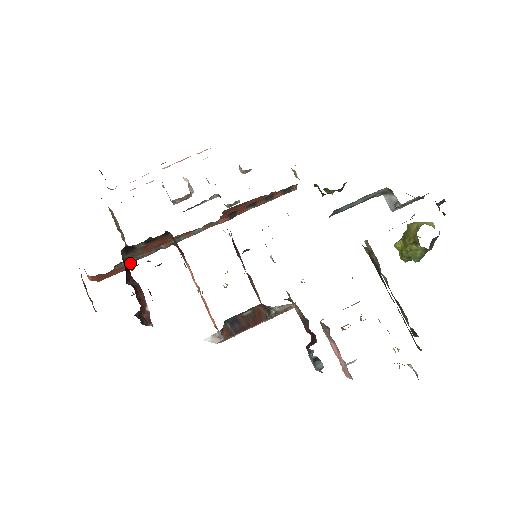
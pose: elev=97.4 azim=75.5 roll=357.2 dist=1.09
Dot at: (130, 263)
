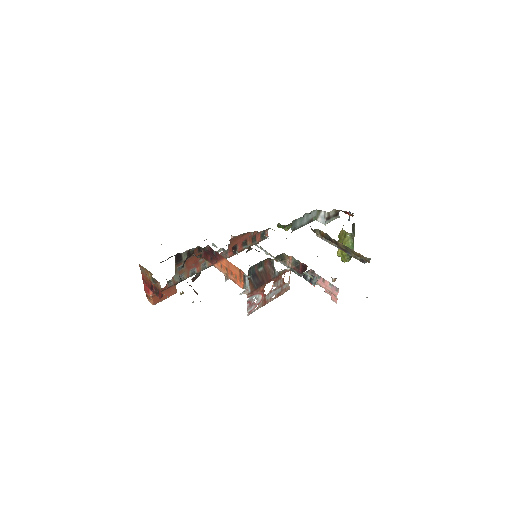
Dot at: (176, 283)
